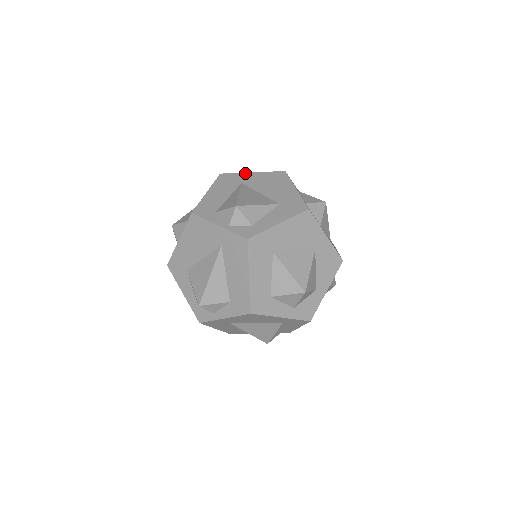
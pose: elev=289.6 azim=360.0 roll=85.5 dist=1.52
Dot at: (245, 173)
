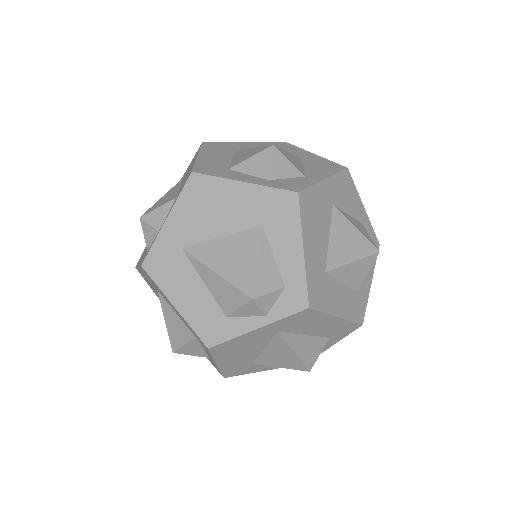
Dot at: (162, 231)
